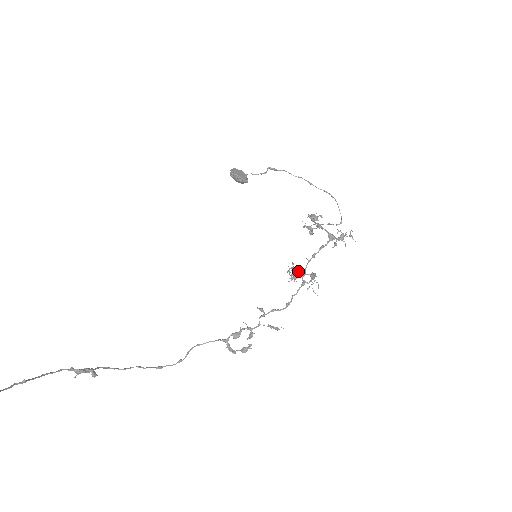
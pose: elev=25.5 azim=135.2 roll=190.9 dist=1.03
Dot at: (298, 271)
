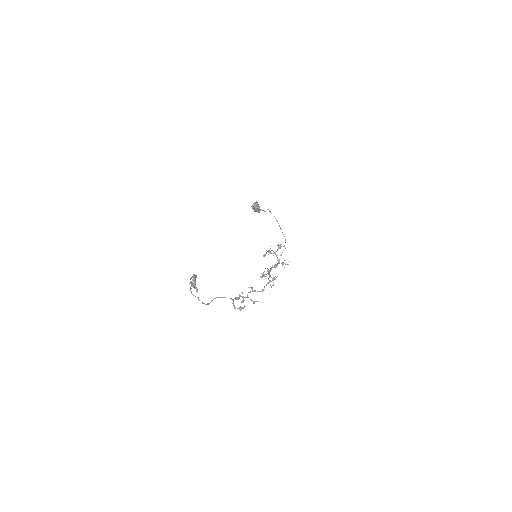
Dot at: occluded
